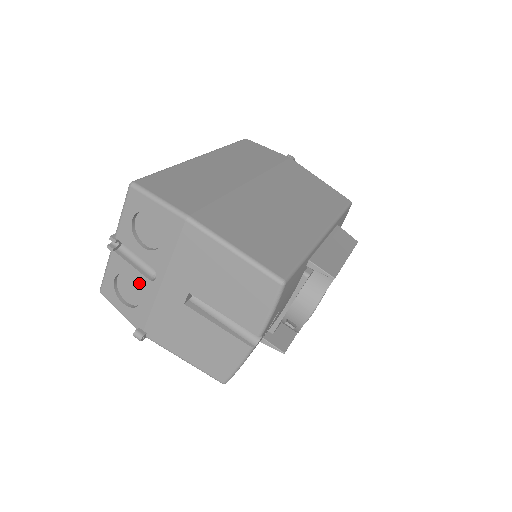
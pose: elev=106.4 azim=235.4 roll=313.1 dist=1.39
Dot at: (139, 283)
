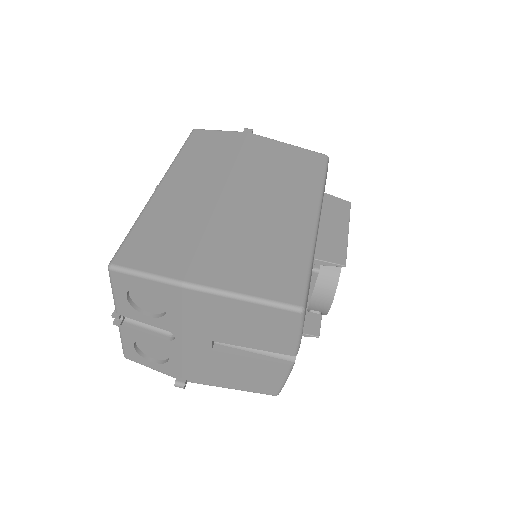
Dot at: (160, 344)
